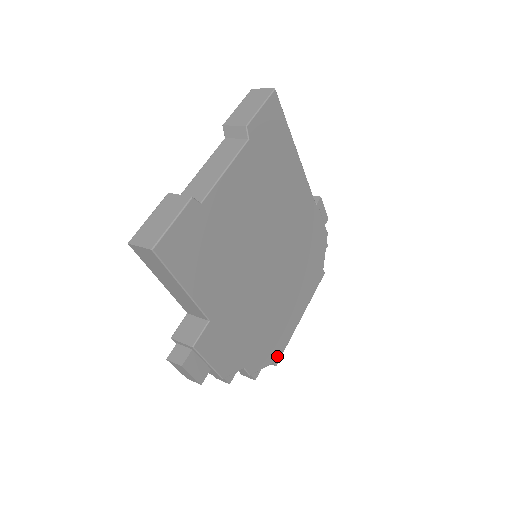
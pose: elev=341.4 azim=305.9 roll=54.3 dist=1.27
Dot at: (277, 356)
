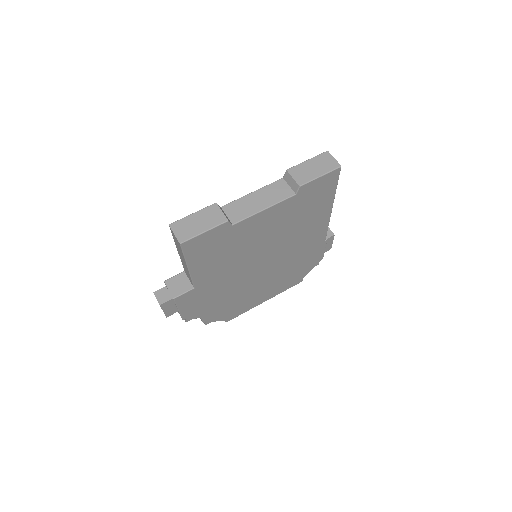
Dot at: (230, 318)
